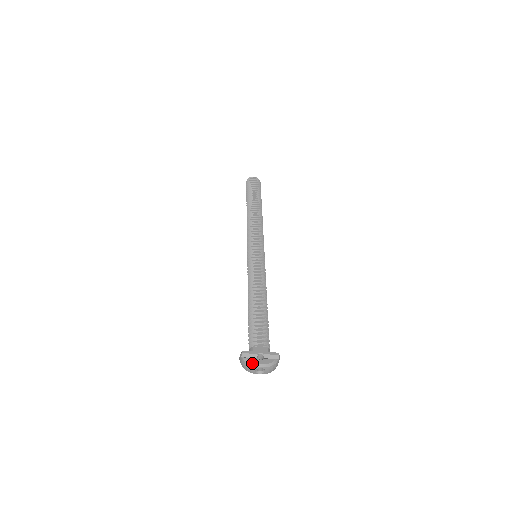
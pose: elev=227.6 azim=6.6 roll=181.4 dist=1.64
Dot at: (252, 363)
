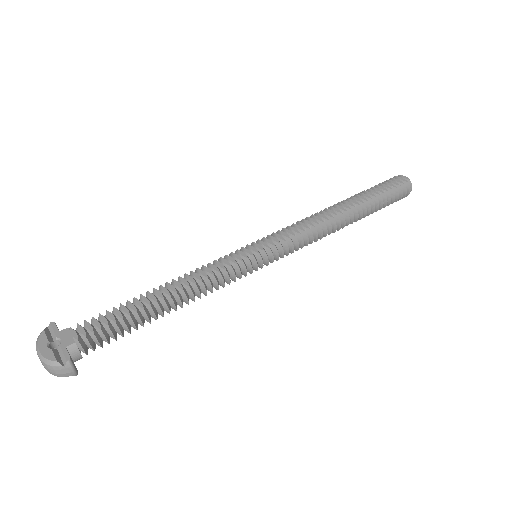
Dot at: (38, 340)
